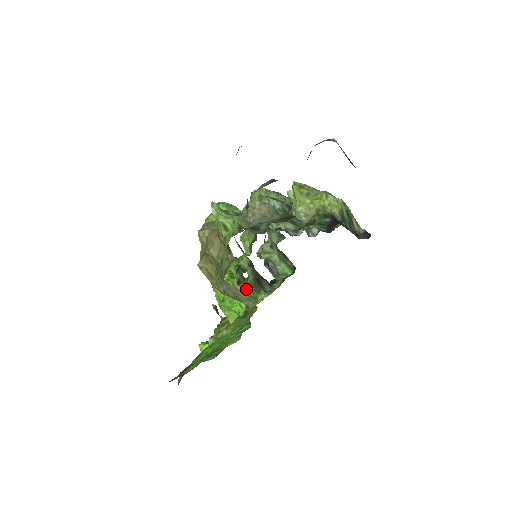
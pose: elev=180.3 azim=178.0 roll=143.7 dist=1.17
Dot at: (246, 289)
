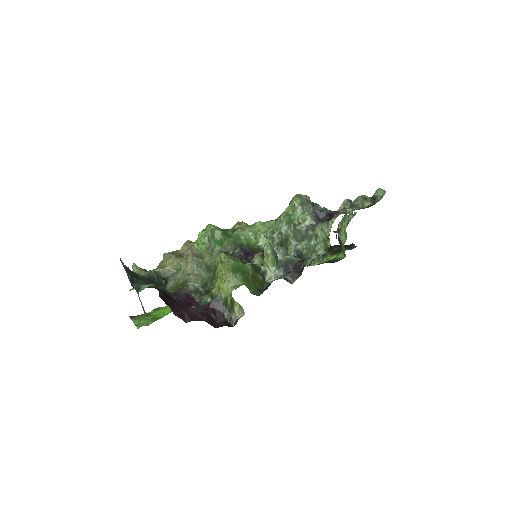
Dot at: occluded
